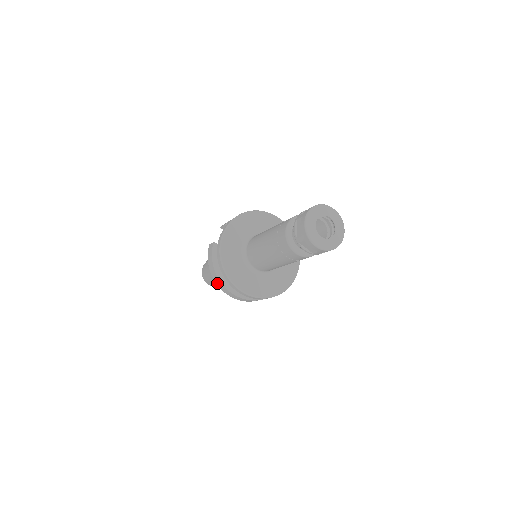
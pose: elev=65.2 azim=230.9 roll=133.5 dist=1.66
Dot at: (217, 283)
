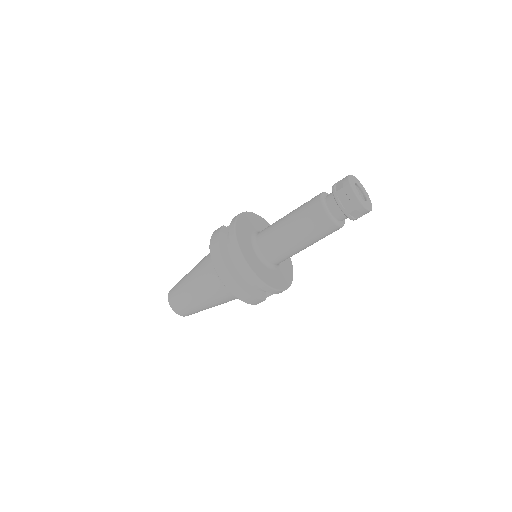
Dot at: (214, 259)
